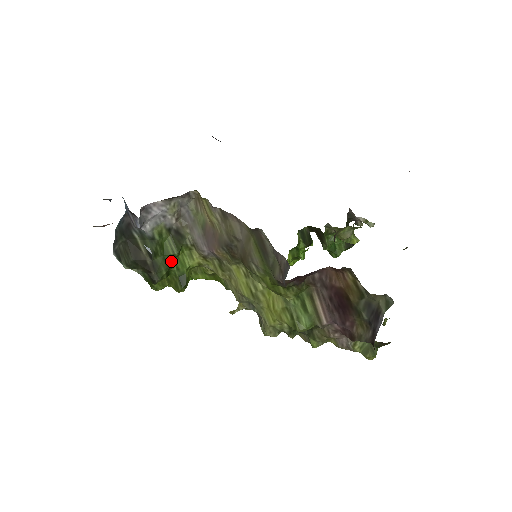
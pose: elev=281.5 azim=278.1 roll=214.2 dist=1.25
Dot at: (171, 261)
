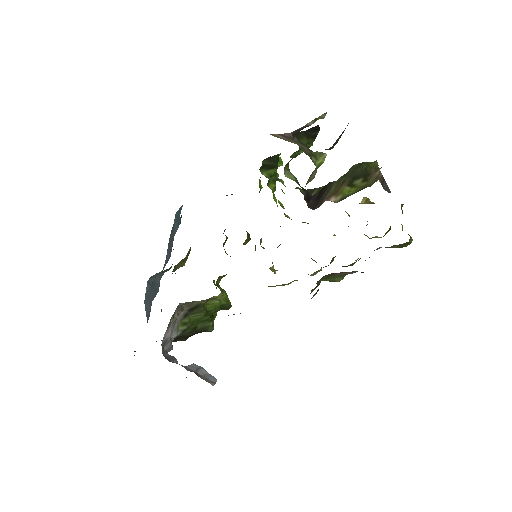
Dot at: (207, 316)
